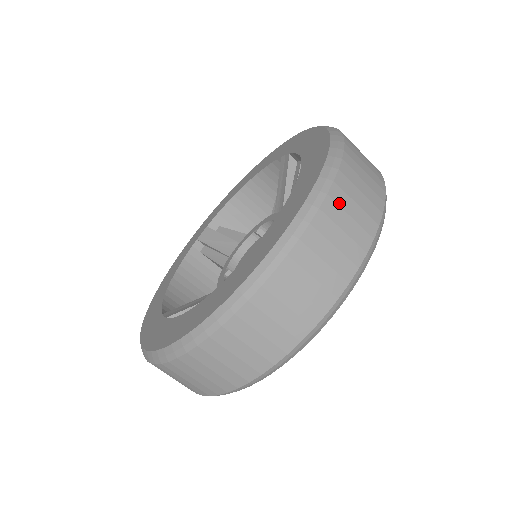
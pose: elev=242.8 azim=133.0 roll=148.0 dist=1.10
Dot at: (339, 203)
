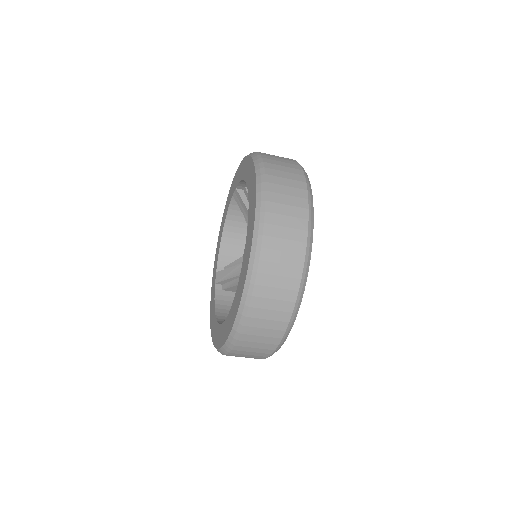
Dot at: (274, 175)
